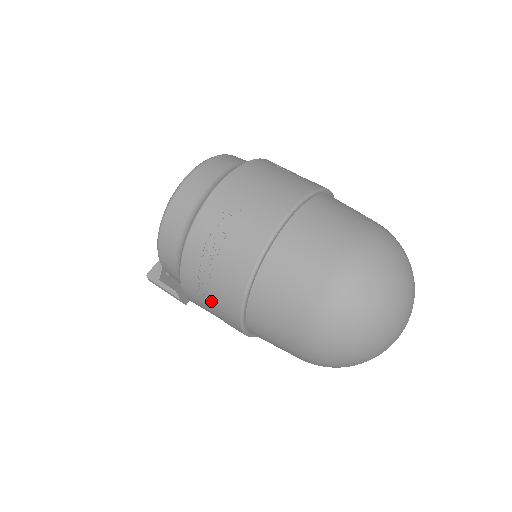
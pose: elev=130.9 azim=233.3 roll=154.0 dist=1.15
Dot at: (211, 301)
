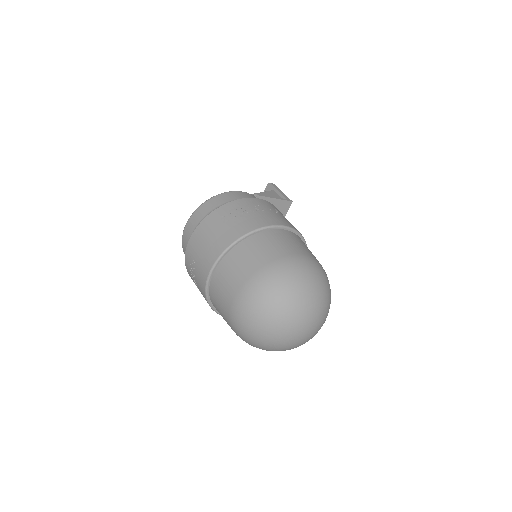
Dot at: occluded
